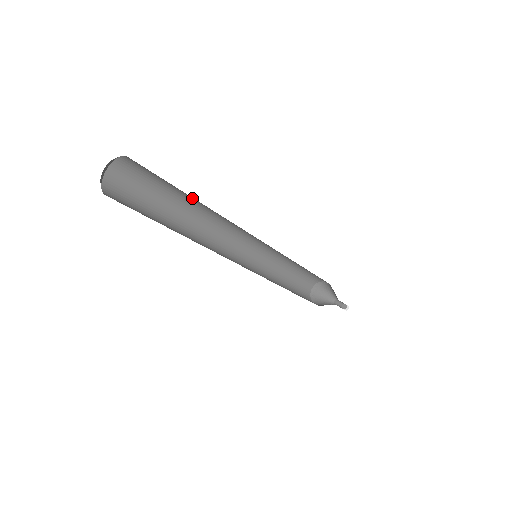
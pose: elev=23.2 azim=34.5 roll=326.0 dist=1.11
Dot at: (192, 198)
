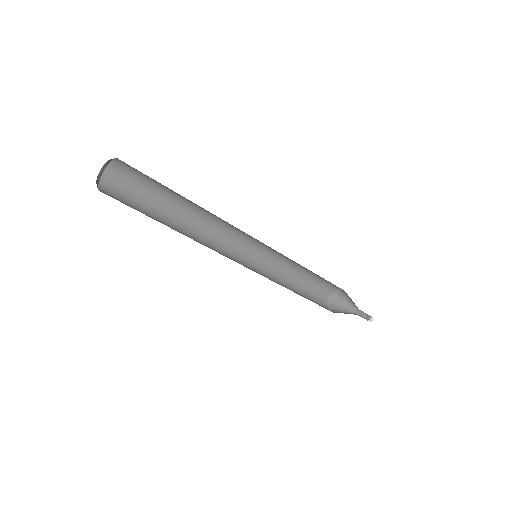
Dot at: (187, 199)
